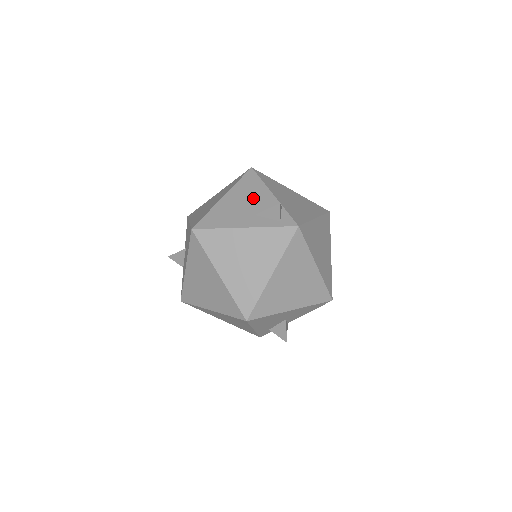
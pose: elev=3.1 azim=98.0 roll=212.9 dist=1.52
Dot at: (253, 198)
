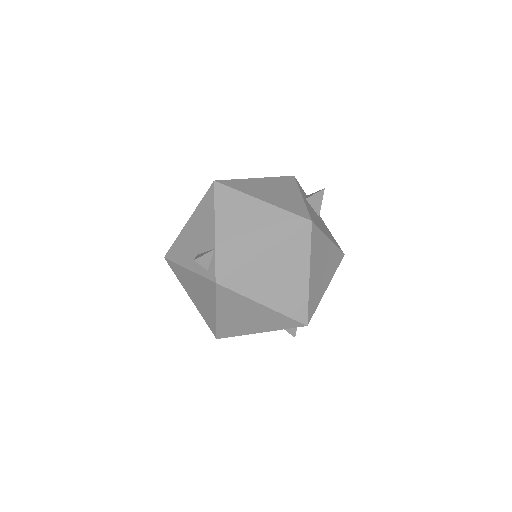
Dot at: (202, 230)
